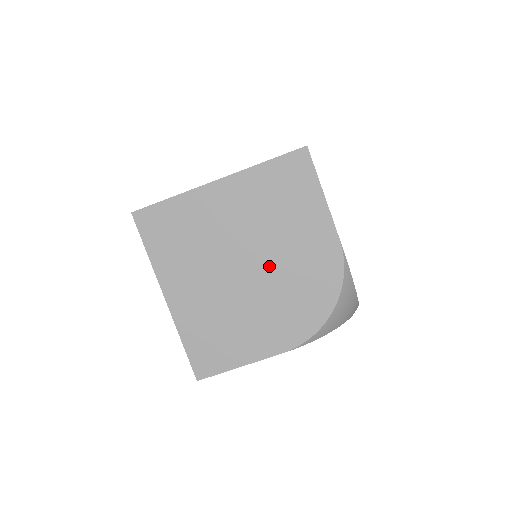
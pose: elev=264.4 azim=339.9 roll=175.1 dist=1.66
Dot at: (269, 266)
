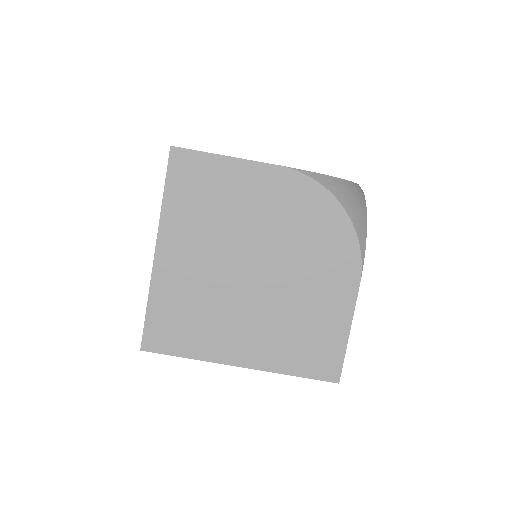
Dot at: (266, 249)
